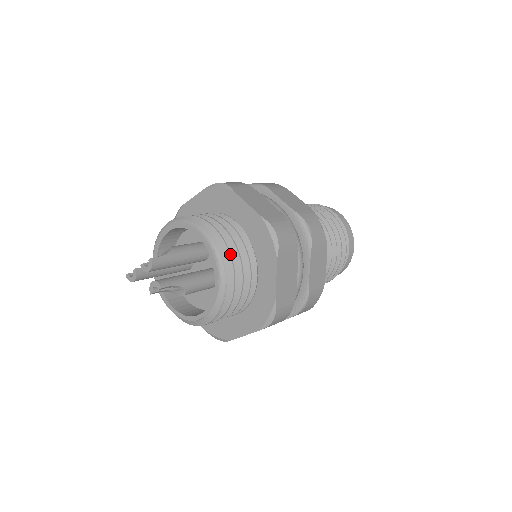
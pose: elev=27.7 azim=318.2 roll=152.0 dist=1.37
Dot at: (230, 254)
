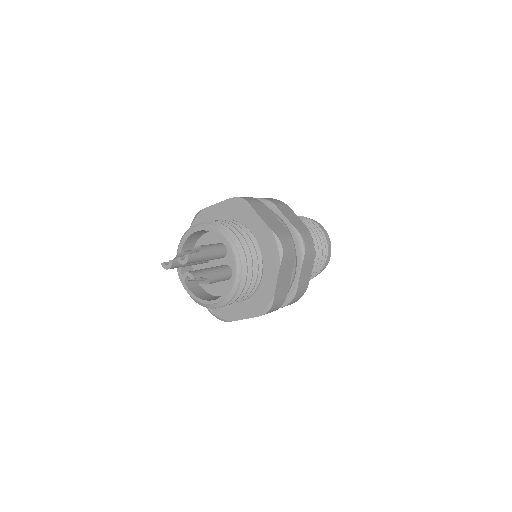
Dot at: occluded
